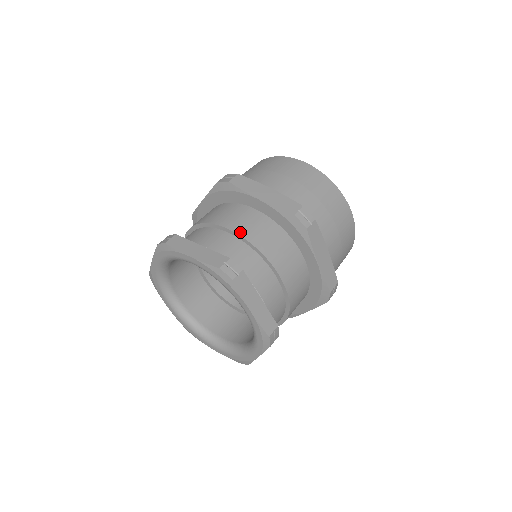
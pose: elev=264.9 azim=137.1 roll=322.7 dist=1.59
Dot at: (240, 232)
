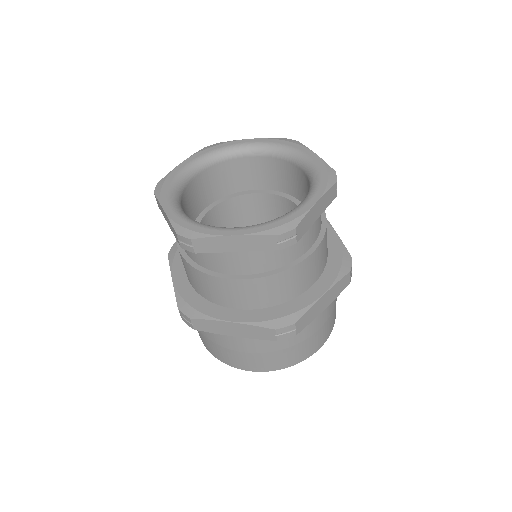
Dot at: occluded
